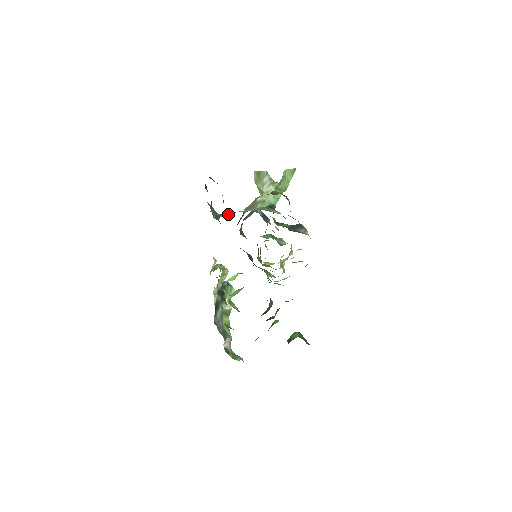
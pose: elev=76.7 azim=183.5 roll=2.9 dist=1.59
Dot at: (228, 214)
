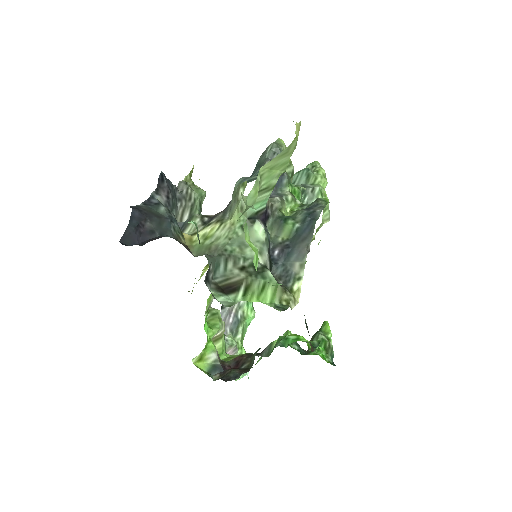
Dot at: (197, 223)
